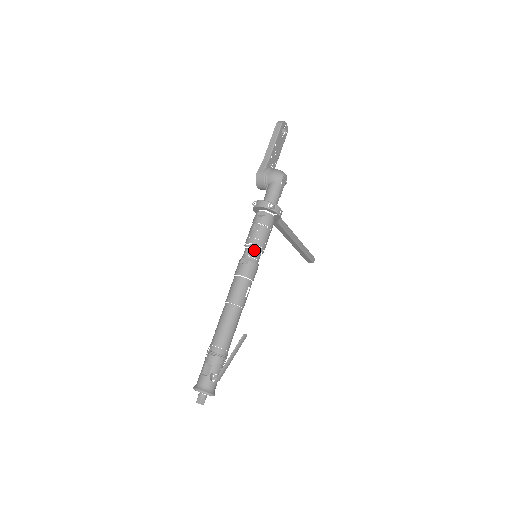
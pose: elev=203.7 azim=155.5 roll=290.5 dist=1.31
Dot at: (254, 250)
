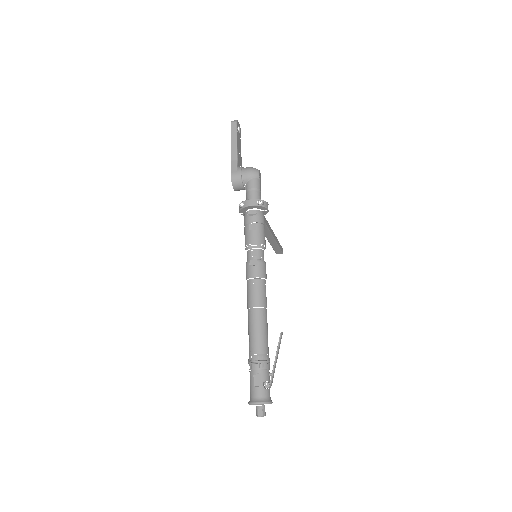
Dot at: (258, 249)
